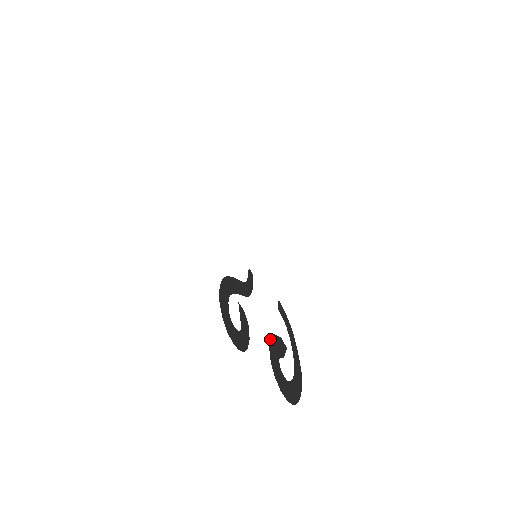
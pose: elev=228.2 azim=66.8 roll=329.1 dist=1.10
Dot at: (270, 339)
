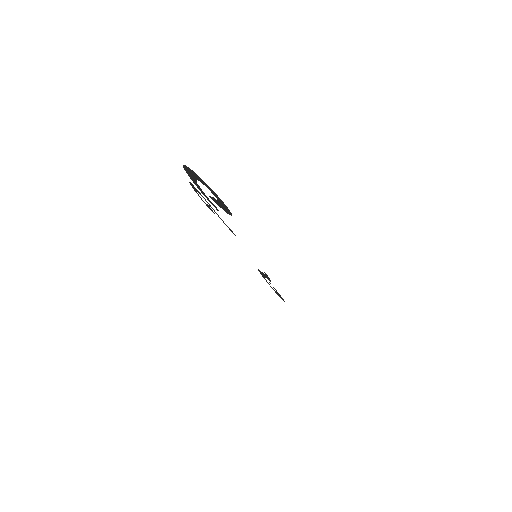
Dot at: occluded
